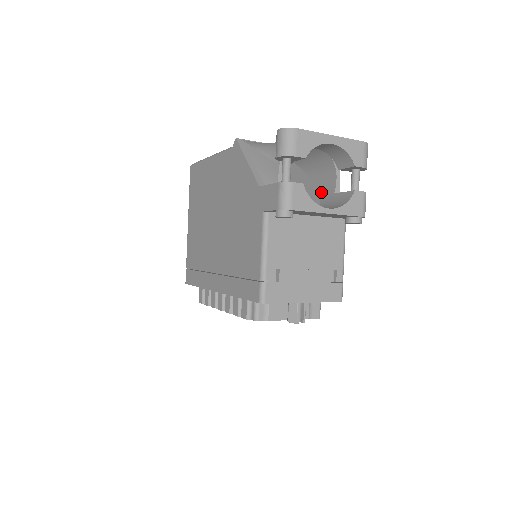
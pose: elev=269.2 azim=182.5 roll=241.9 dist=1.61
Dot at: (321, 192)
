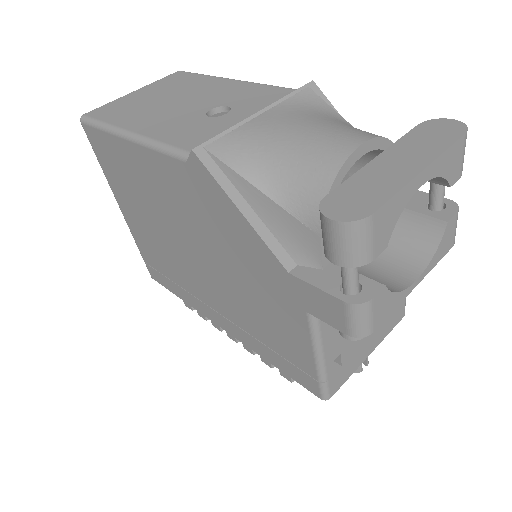
Dot at: occluded
